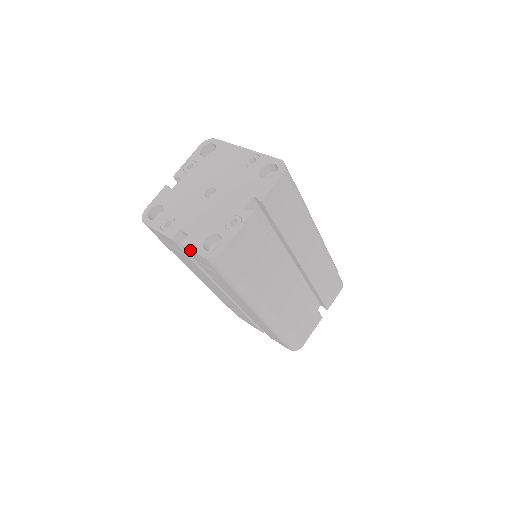
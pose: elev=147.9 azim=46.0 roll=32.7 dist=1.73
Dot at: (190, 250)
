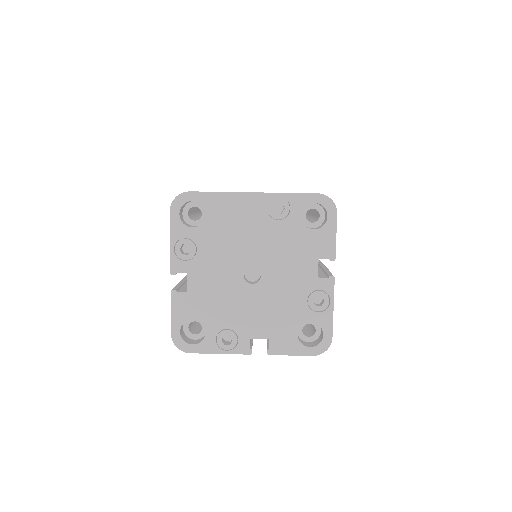
Dot at: occluded
